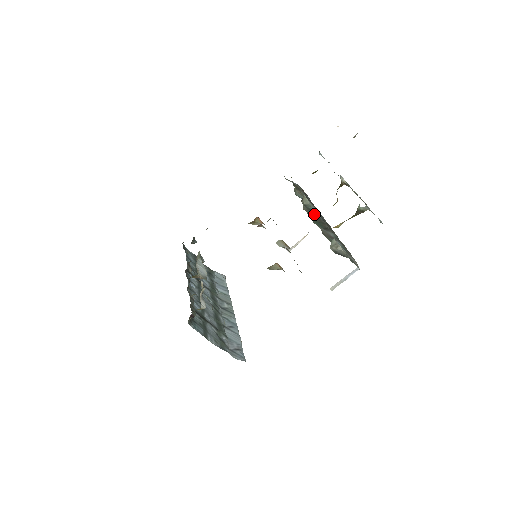
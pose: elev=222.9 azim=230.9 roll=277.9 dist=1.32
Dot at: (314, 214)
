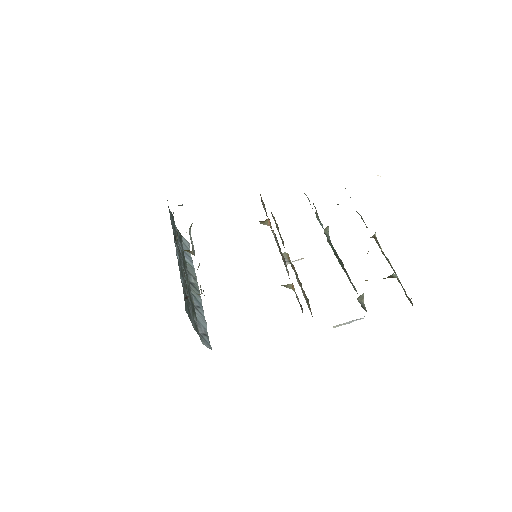
Dot at: occluded
